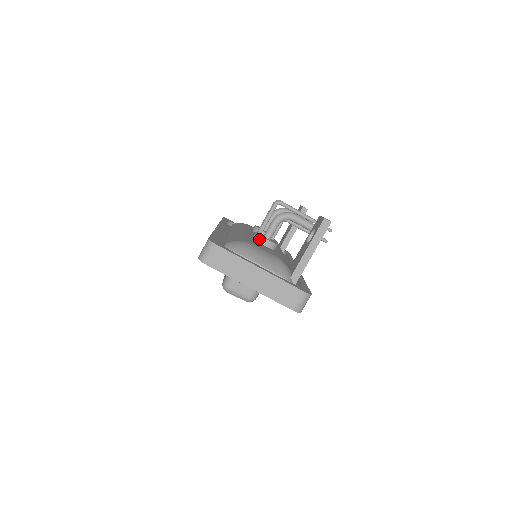
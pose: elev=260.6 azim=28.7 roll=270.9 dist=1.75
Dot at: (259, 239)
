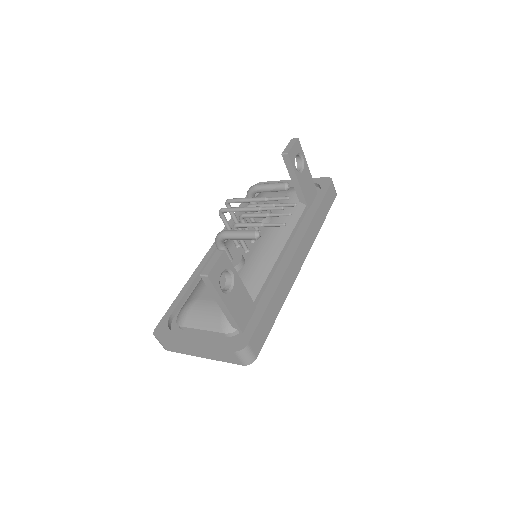
Dot at: occluded
